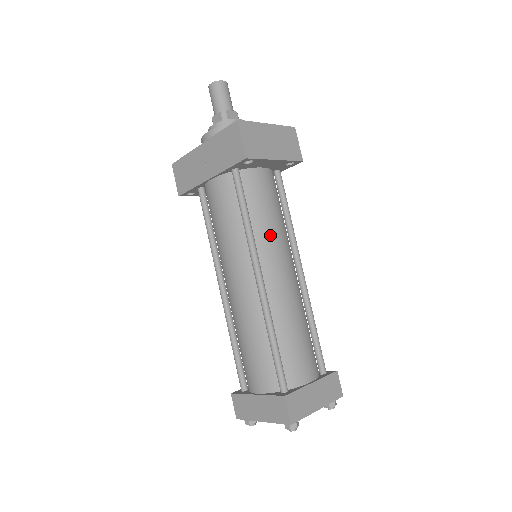
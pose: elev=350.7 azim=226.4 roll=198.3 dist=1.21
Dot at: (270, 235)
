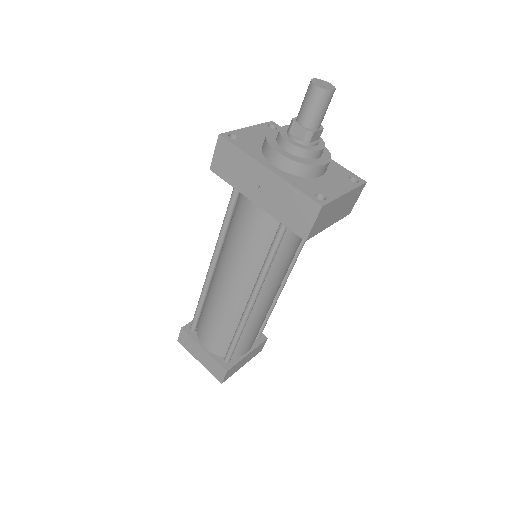
Dot at: (281, 269)
